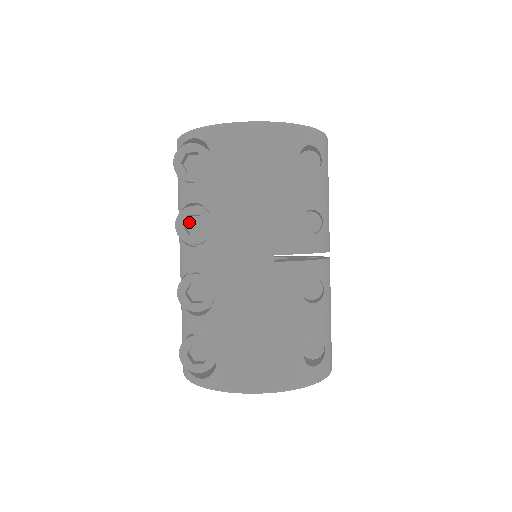
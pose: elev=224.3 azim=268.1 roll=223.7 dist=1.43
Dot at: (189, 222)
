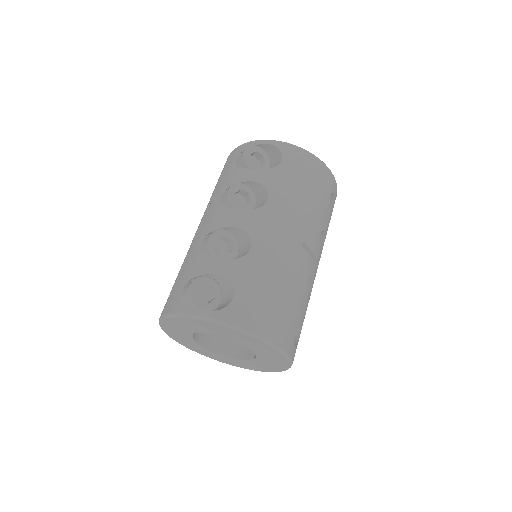
Dot at: occluded
